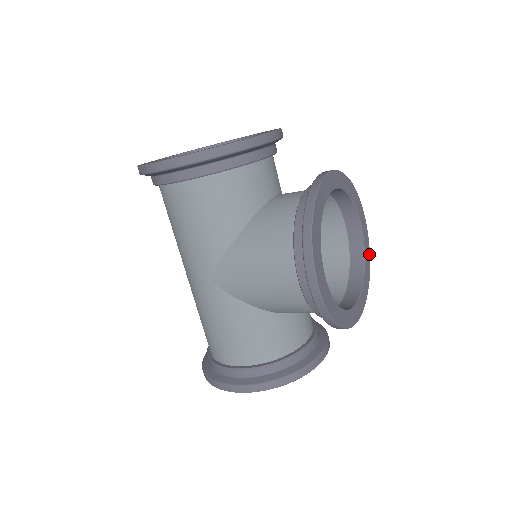
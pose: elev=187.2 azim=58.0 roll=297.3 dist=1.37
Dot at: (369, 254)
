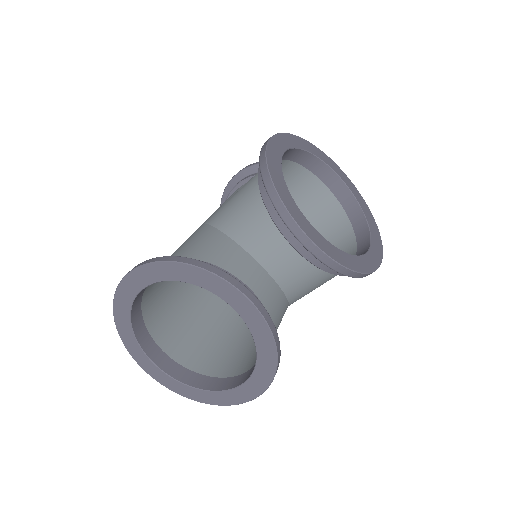
Dot at: (372, 270)
